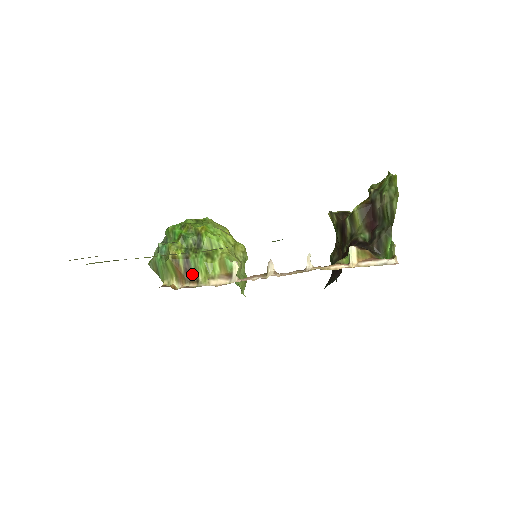
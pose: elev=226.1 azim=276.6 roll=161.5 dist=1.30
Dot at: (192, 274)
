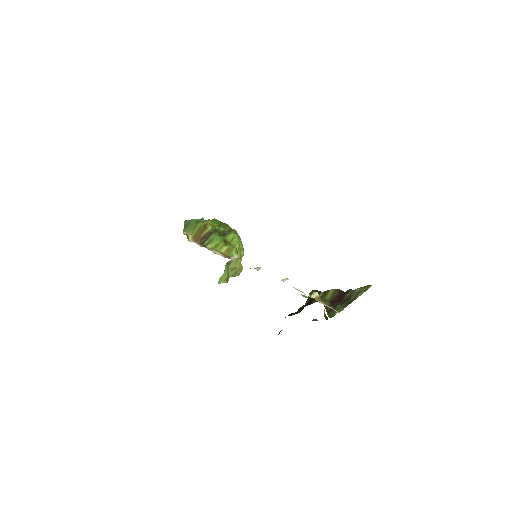
Dot at: (206, 241)
